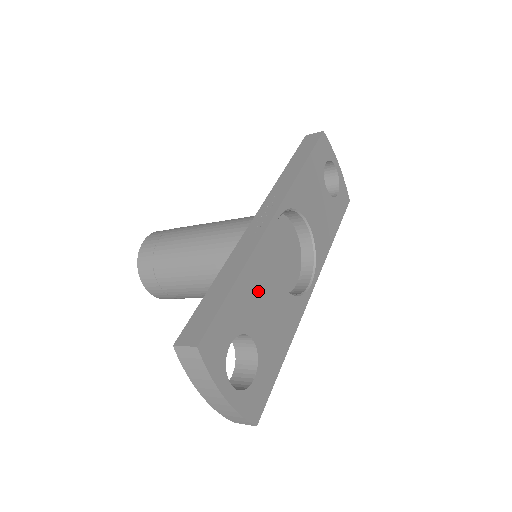
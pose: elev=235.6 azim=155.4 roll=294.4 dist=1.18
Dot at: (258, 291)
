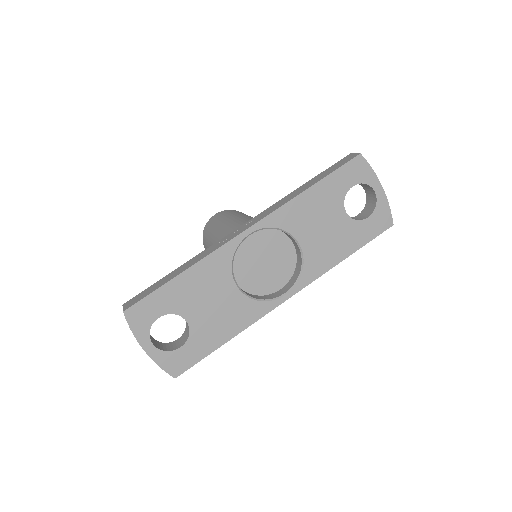
Dot at: (203, 288)
